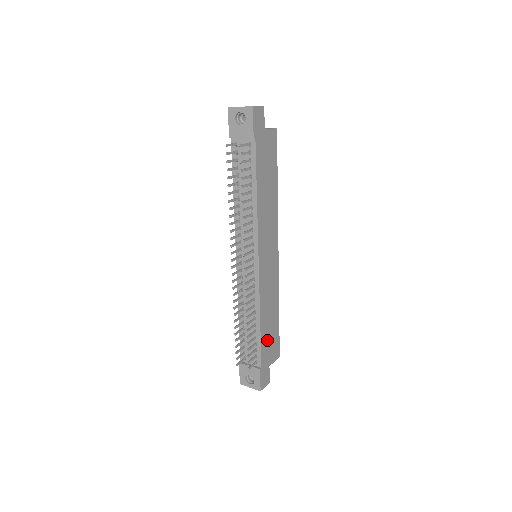
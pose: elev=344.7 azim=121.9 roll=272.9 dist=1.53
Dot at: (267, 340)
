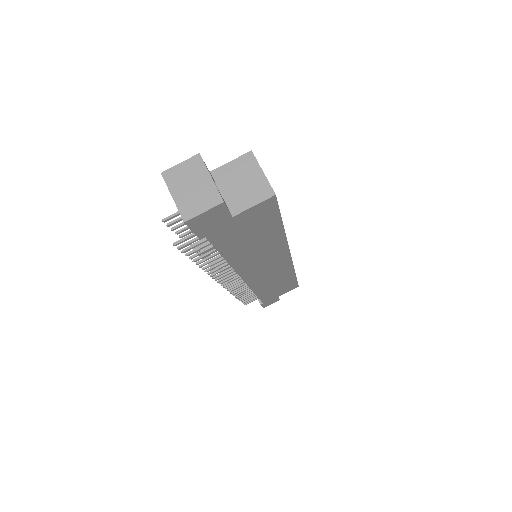
Dot at: (272, 292)
